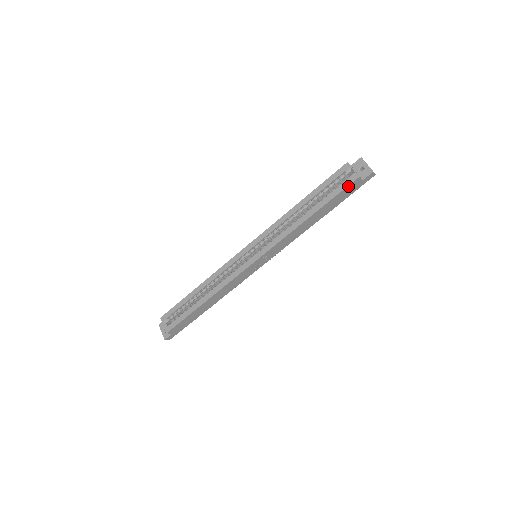
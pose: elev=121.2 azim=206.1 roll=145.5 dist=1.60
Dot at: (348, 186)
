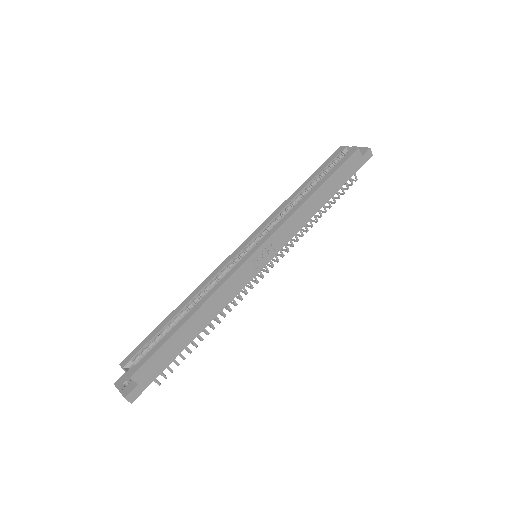
Dot at: (349, 158)
